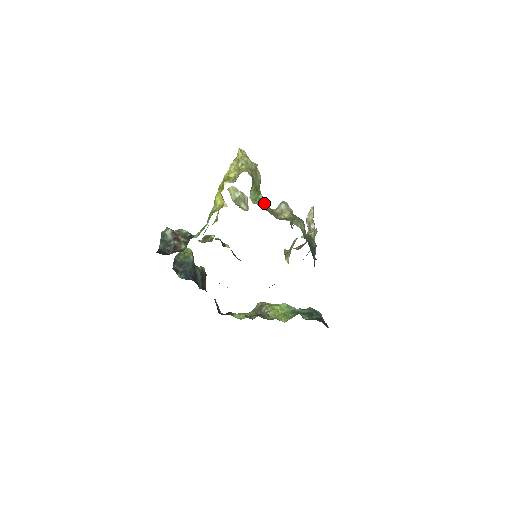
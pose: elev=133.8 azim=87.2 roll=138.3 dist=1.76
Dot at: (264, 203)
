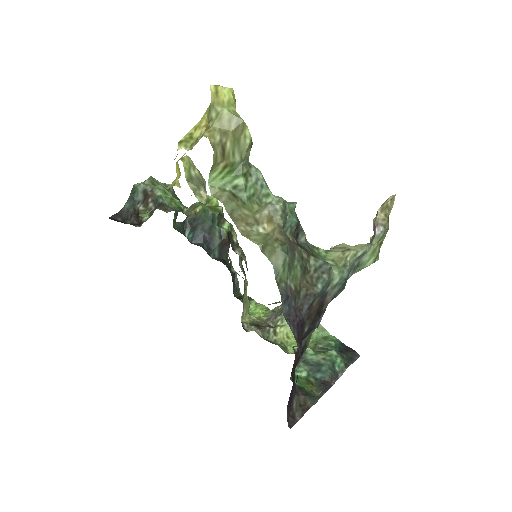
Dot at: (242, 194)
